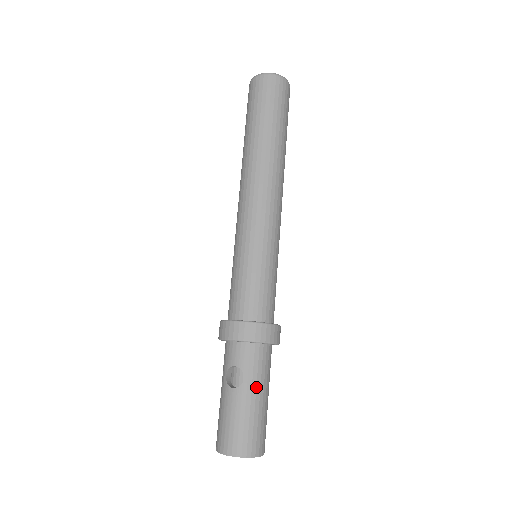
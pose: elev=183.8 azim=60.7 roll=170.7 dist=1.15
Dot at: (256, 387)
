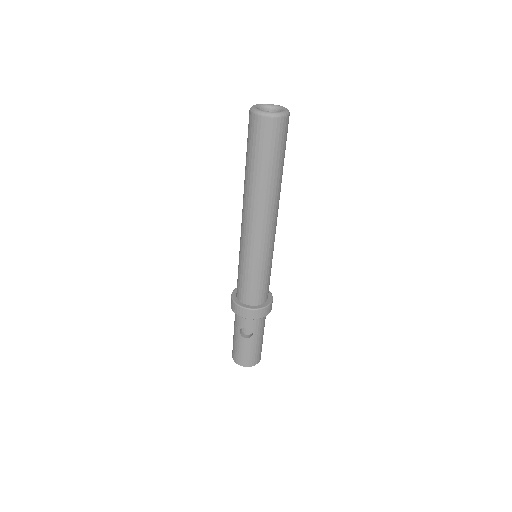
Dot at: (259, 335)
